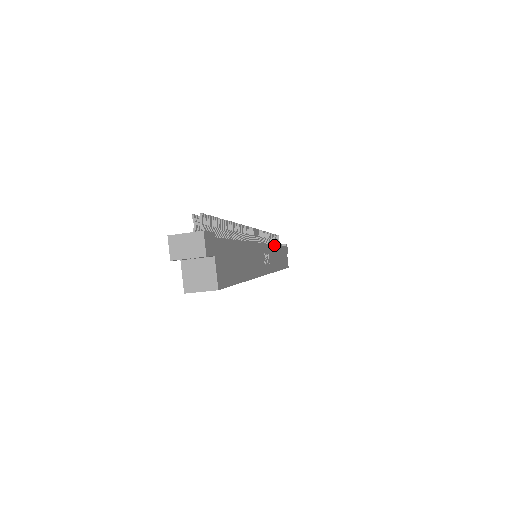
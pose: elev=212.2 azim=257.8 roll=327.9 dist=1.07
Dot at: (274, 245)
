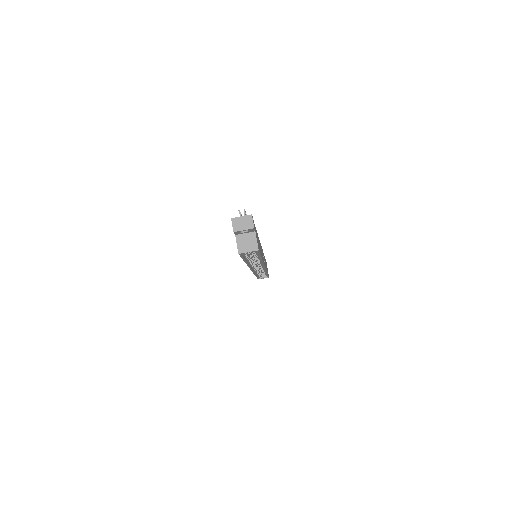
Dot at: occluded
